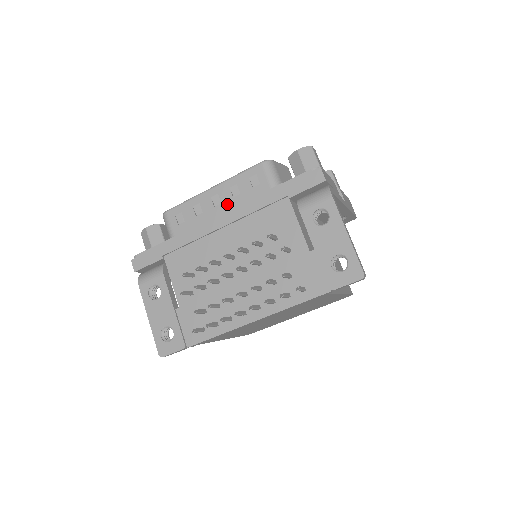
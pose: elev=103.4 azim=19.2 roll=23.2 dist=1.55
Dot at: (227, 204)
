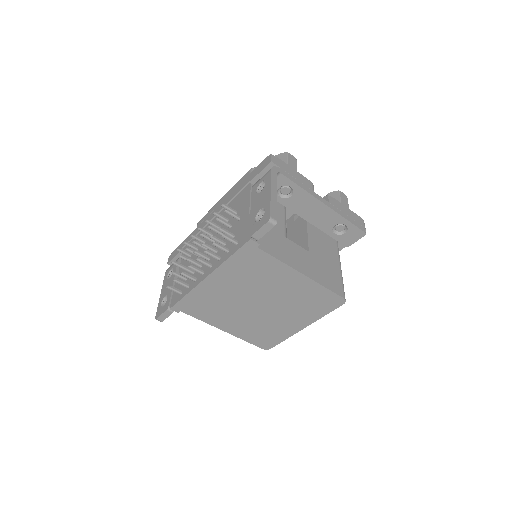
Dot at: occluded
